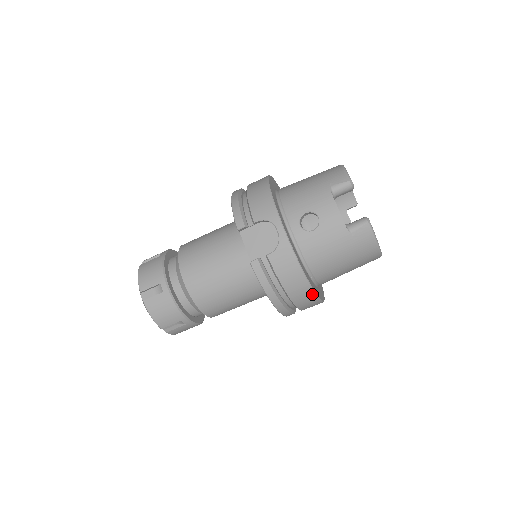
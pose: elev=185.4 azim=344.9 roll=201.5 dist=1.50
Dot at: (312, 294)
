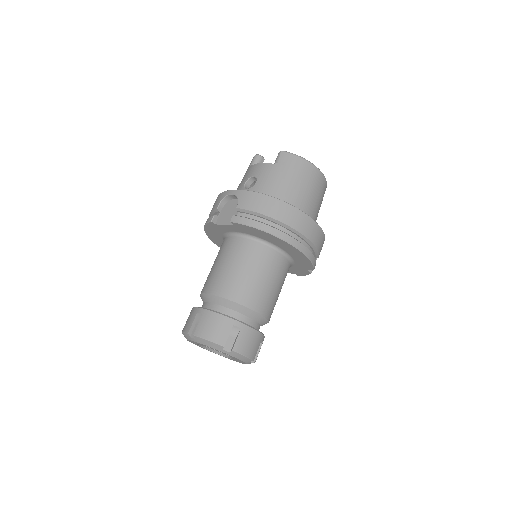
Dot at: (291, 208)
